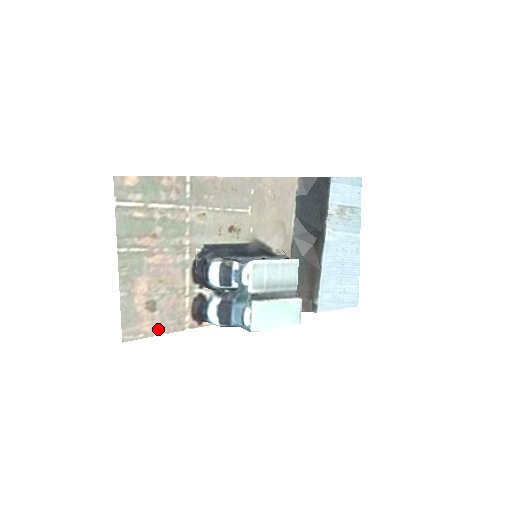
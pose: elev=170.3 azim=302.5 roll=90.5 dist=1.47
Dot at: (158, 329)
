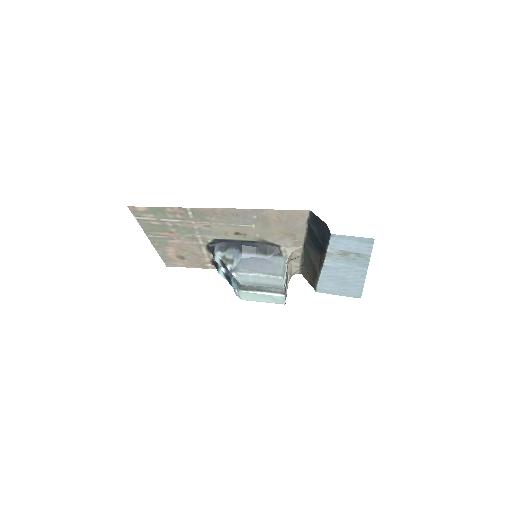
Dot at: (189, 266)
